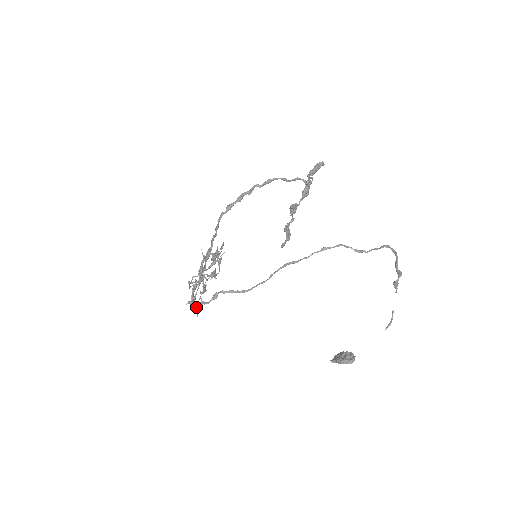
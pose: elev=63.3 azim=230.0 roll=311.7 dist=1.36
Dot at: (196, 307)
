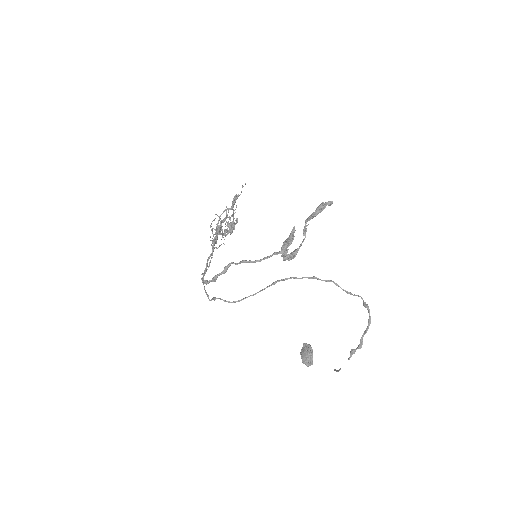
Dot at: occluded
